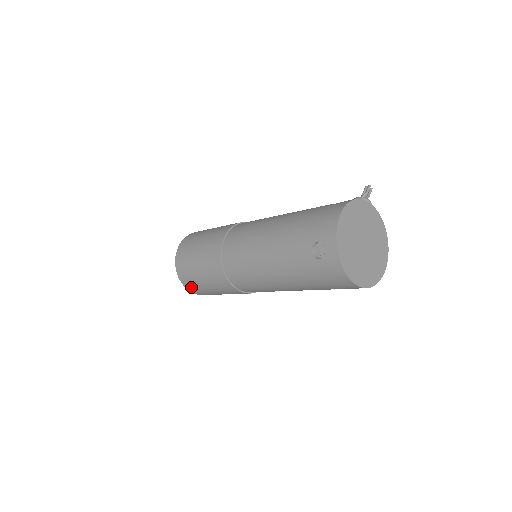
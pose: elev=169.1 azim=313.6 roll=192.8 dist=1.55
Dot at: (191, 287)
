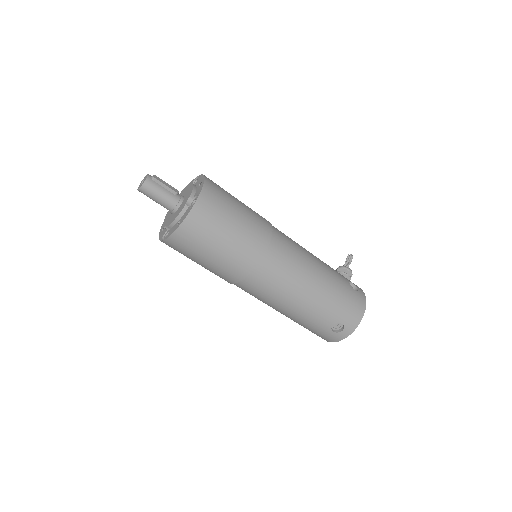
Dot at: (175, 246)
